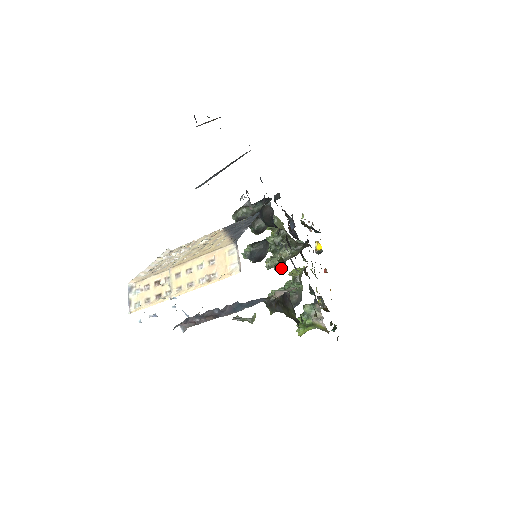
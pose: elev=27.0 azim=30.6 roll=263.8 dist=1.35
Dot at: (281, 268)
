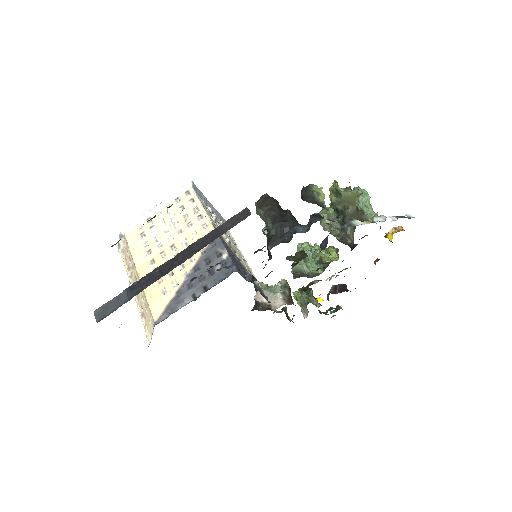
Dot at: (295, 261)
